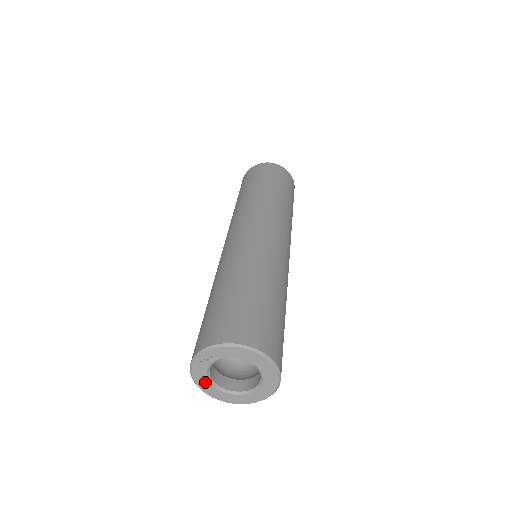
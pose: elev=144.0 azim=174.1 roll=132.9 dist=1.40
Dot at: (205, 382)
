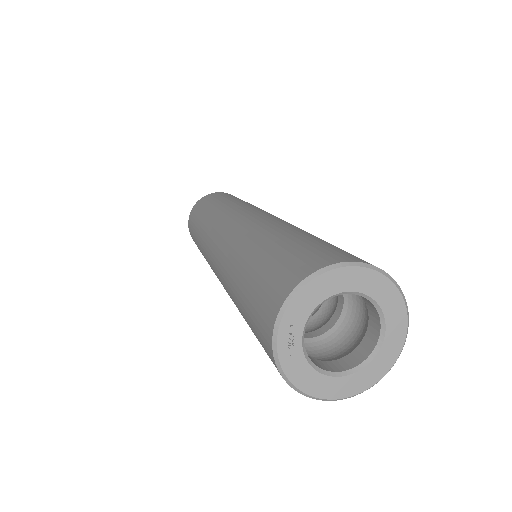
Dot at: (320, 382)
